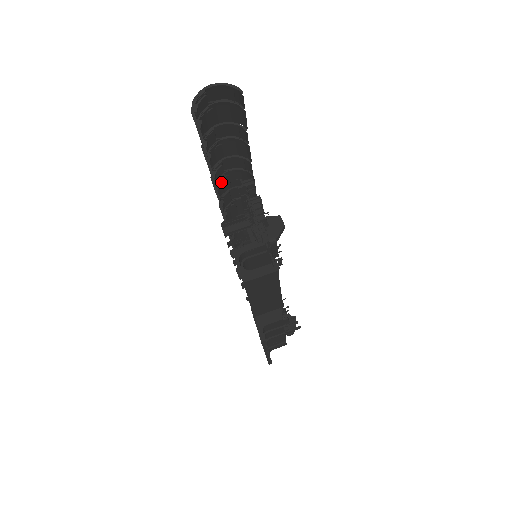
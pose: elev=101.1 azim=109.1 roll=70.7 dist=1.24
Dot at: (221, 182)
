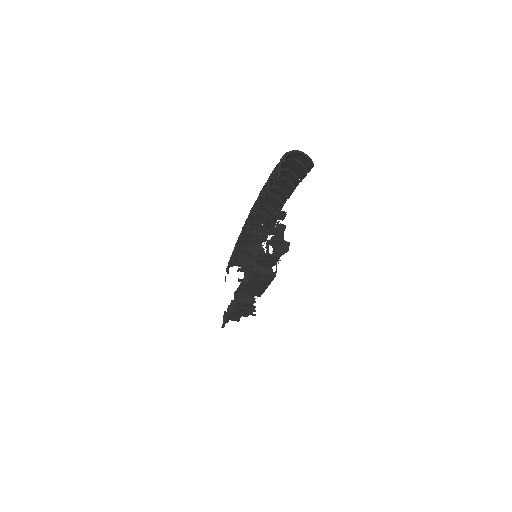
Dot at: (260, 198)
